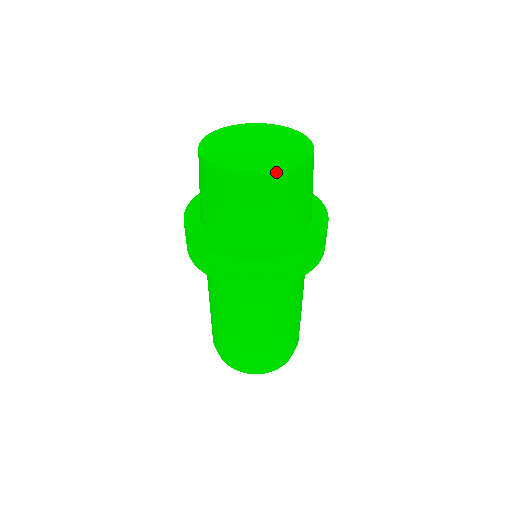
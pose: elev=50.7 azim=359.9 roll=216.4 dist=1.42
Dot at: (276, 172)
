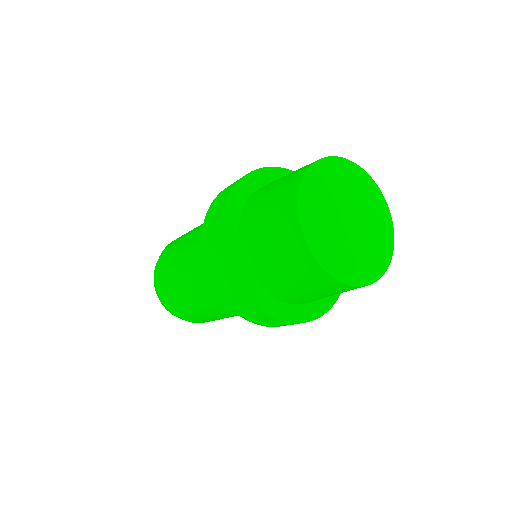
Dot at: (349, 283)
